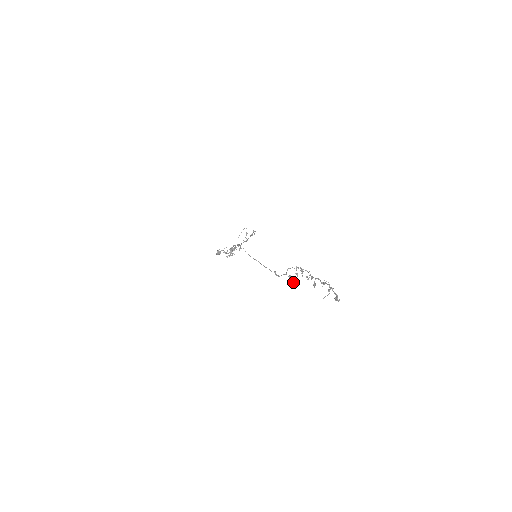
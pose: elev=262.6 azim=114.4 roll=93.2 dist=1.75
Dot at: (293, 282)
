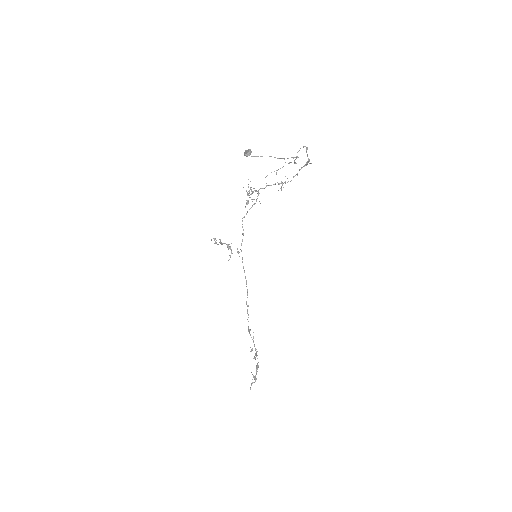
Dot at: occluded
